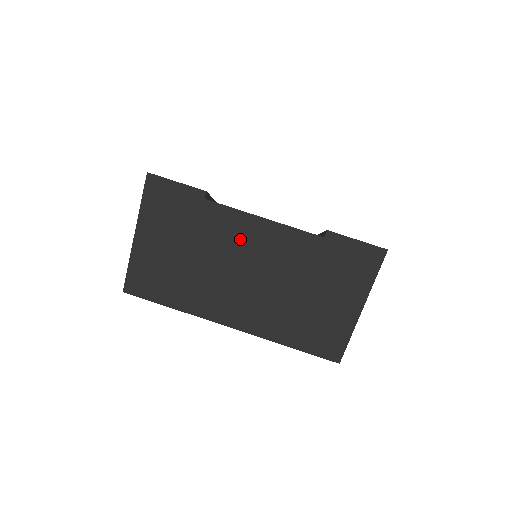
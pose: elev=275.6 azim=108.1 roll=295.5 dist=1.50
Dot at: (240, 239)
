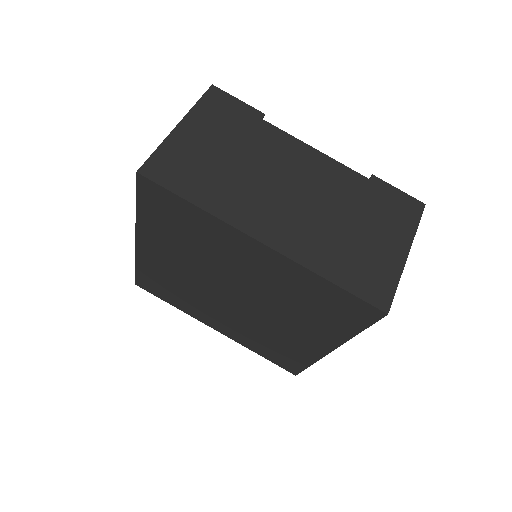
Dot at: (290, 159)
